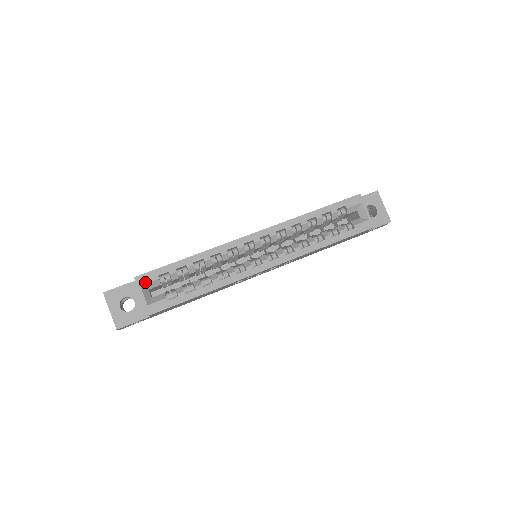
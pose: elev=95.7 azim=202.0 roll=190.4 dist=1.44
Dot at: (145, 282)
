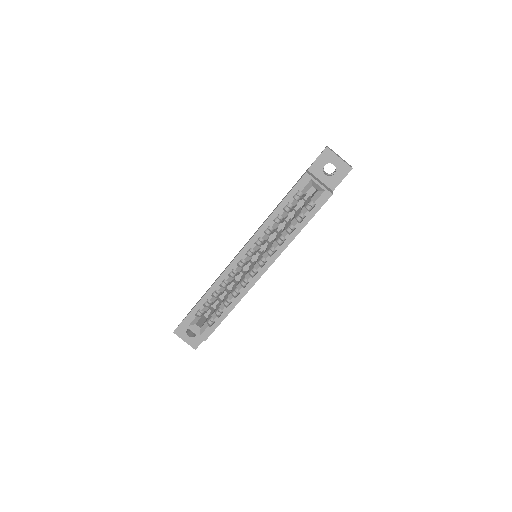
Dot at: (190, 322)
